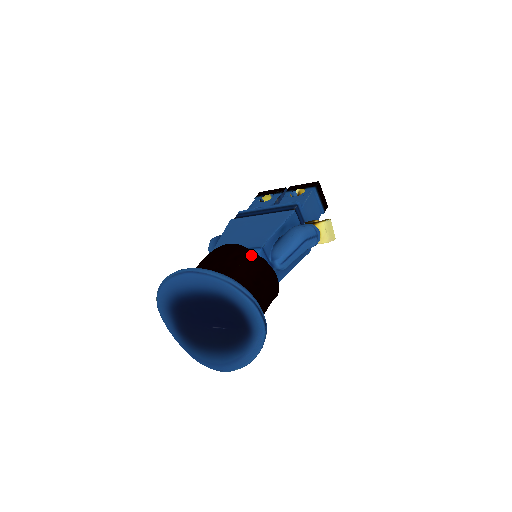
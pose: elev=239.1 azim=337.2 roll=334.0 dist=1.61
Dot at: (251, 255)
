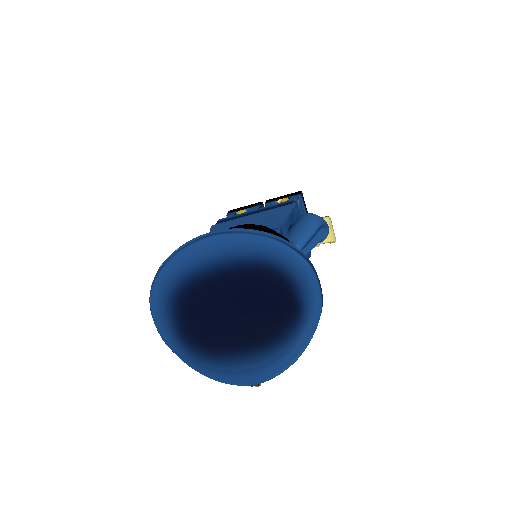
Dot at: (273, 231)
